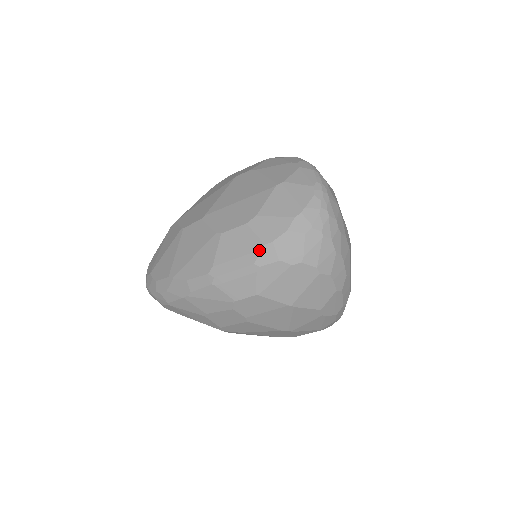
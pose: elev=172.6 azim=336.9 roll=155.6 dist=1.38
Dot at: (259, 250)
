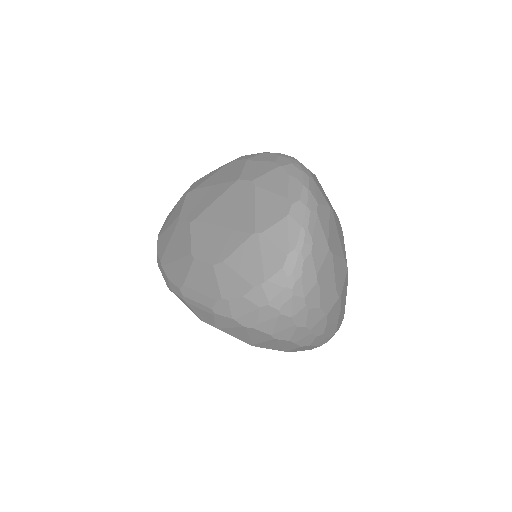
Dot at: (216, 300)
